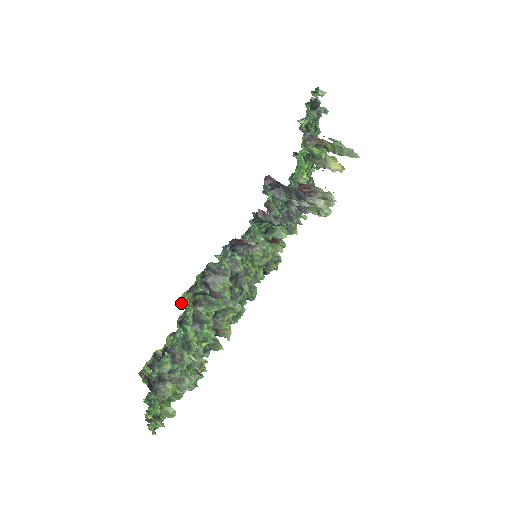
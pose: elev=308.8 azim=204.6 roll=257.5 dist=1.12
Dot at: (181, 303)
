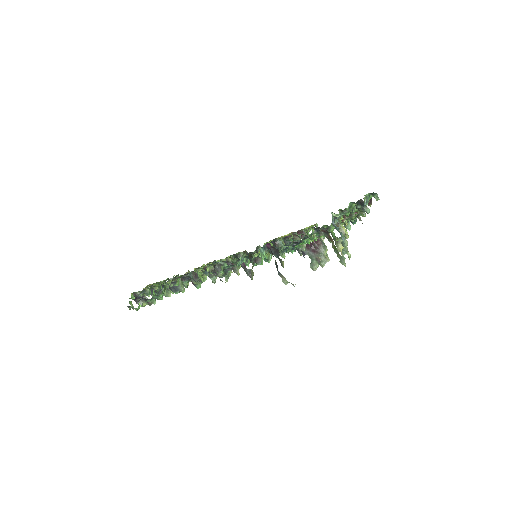
Dot at: (165, 283)
